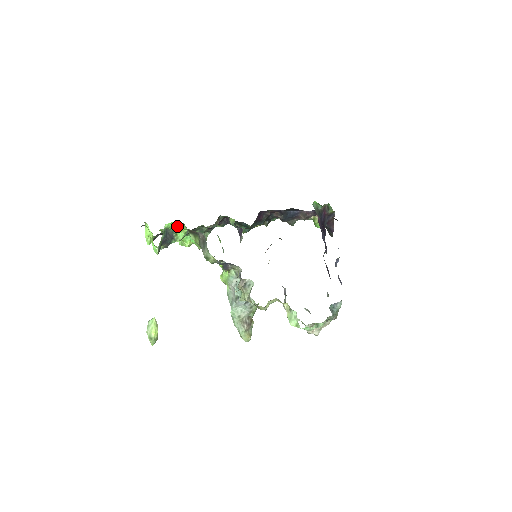
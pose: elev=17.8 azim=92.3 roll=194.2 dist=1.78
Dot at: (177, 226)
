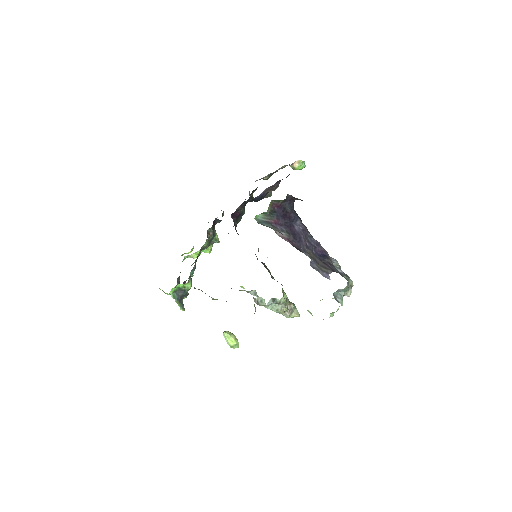
Dot at: (179, 284)
